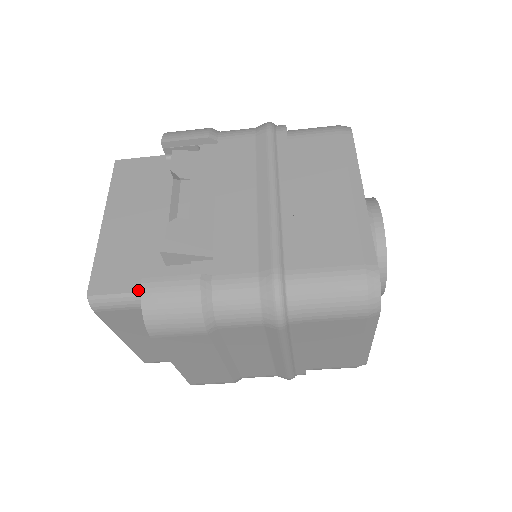
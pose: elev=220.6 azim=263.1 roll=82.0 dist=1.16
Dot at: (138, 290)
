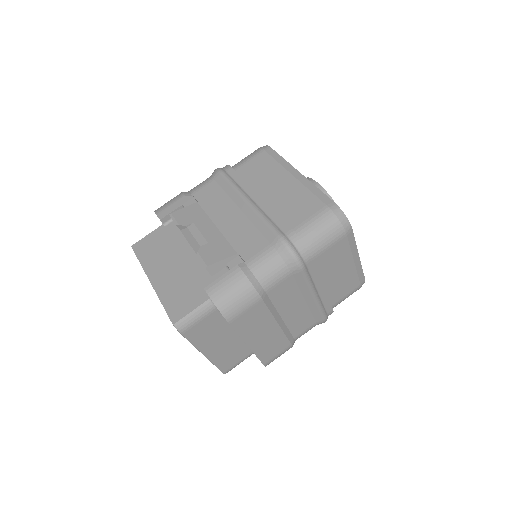
Dot at: (203, 301)
